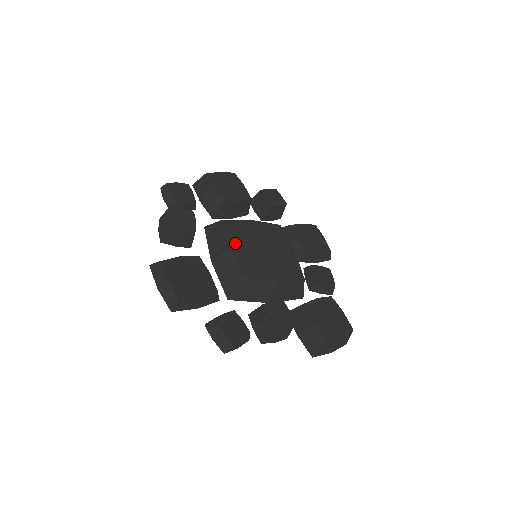
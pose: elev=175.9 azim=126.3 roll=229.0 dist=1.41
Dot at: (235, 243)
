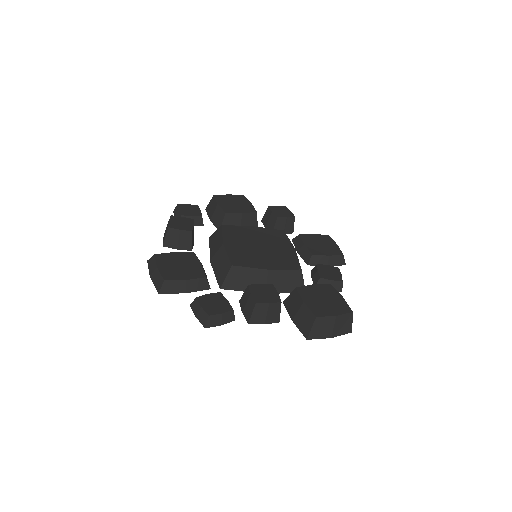
Dot at: (230, 241)
